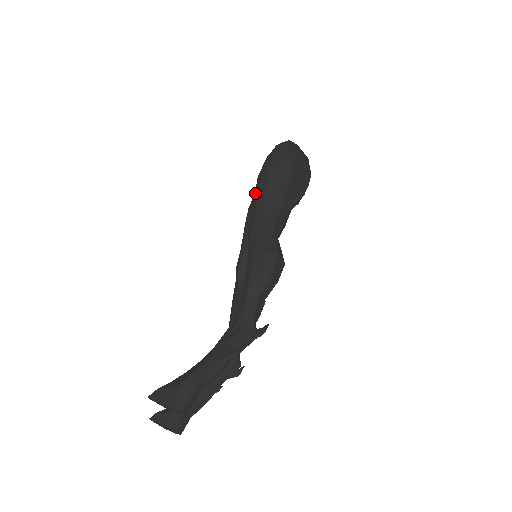
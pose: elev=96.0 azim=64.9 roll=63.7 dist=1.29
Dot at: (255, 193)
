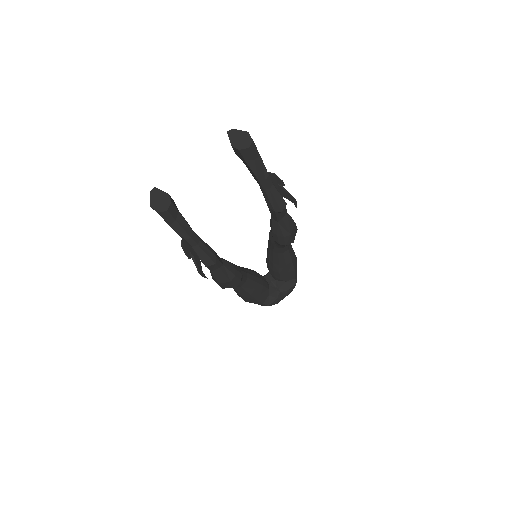
Dot at: occluded
